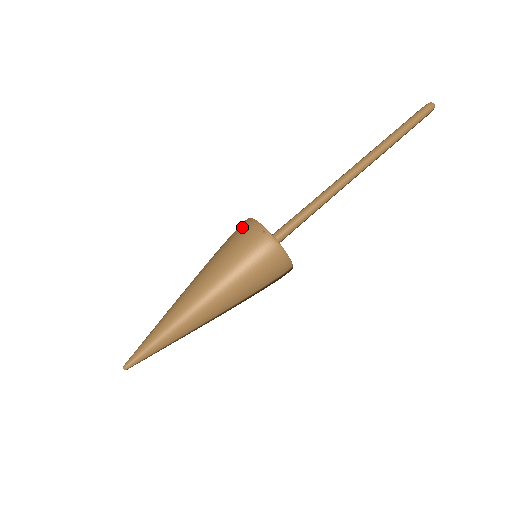
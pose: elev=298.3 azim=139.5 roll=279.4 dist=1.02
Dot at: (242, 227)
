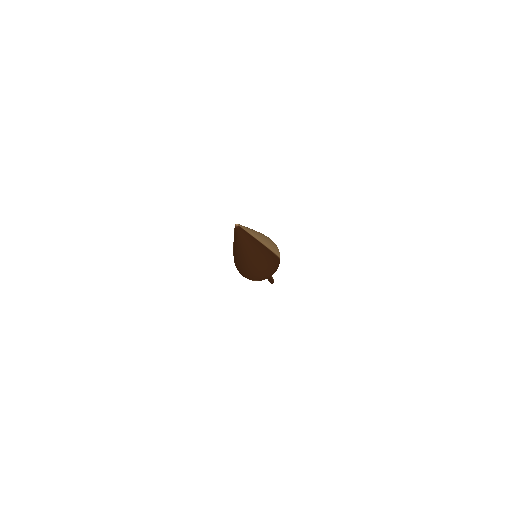
Dot at: occluded
